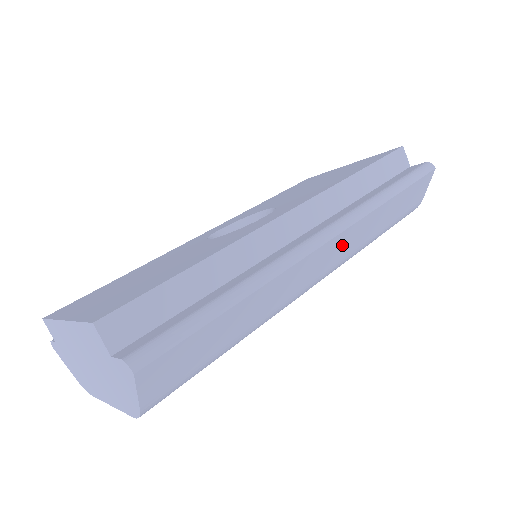
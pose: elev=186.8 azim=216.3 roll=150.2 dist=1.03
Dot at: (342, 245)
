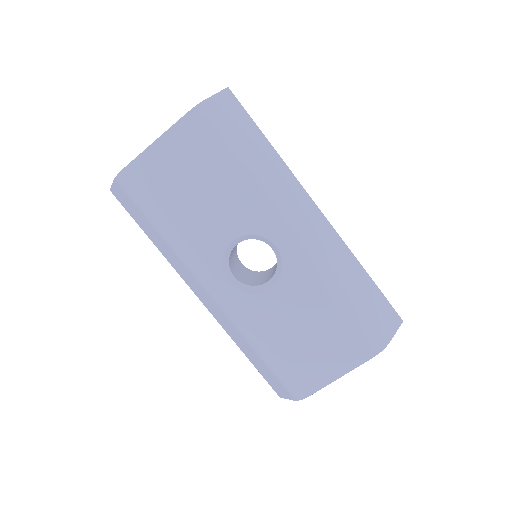
Dot at: (324, 233)
